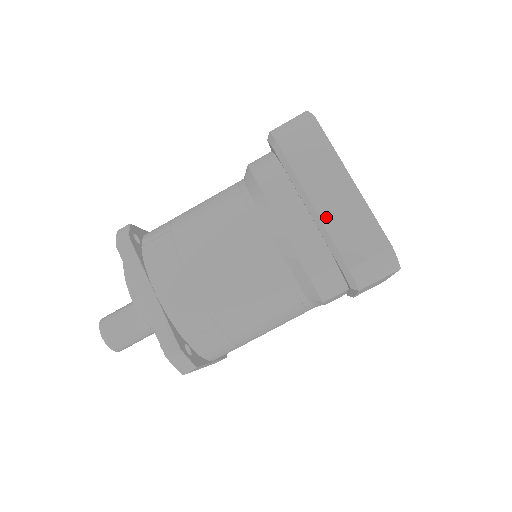
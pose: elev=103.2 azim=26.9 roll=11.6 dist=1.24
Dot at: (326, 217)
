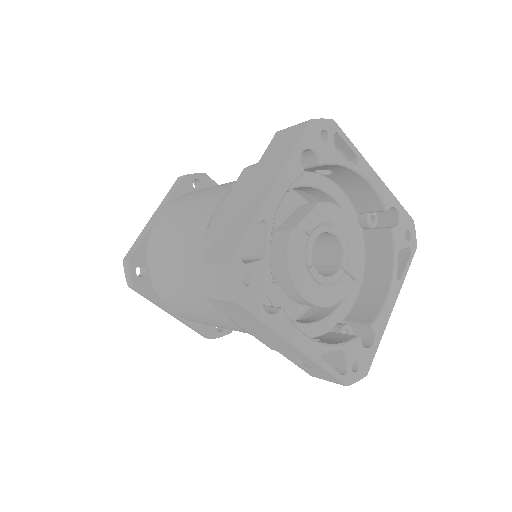
Dot at: (233, 210)
